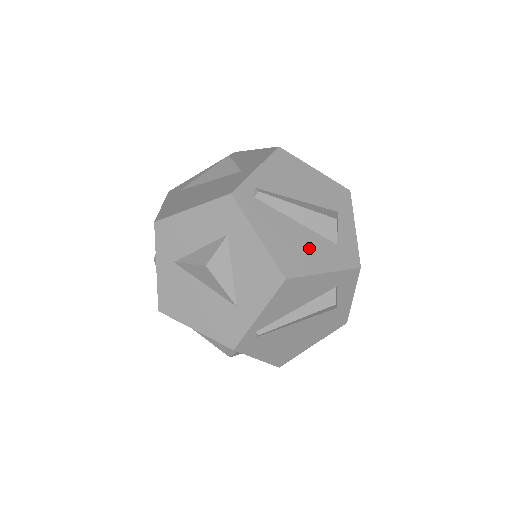
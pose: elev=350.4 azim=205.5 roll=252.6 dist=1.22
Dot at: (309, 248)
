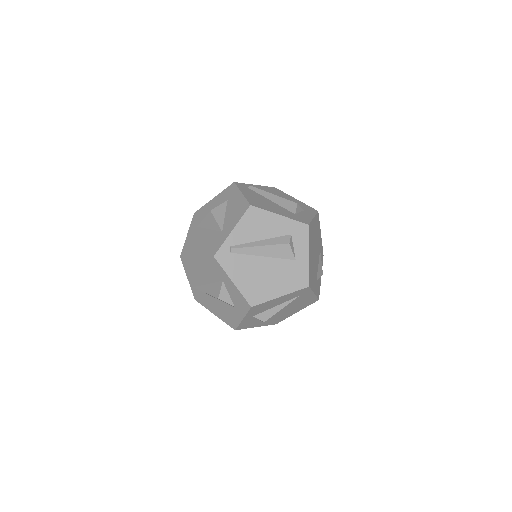
Dot at: (273, 207)
